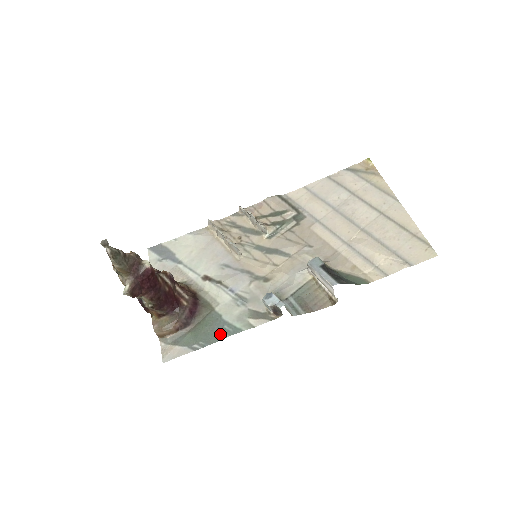
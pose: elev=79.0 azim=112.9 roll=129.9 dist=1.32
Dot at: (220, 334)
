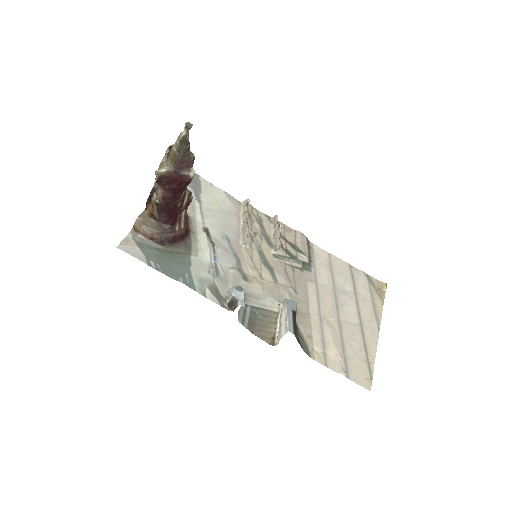
Dot at: (178, 275)
